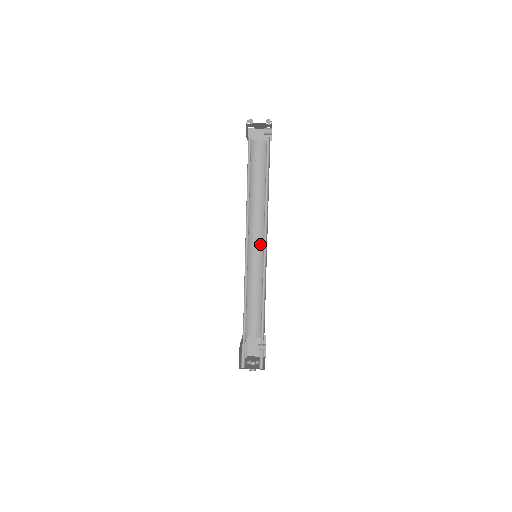
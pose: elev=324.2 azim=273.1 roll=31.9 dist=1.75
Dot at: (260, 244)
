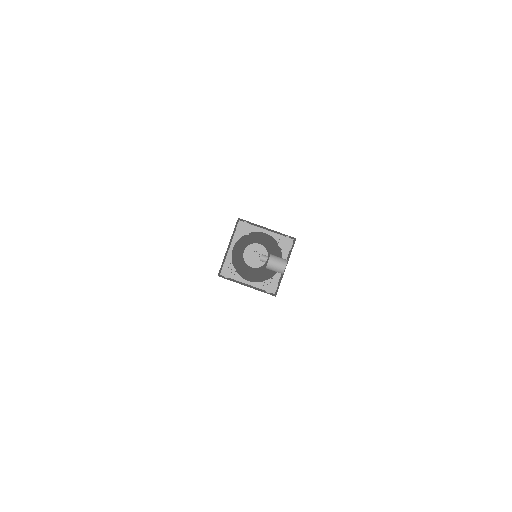
Dot at: (266, 243)
